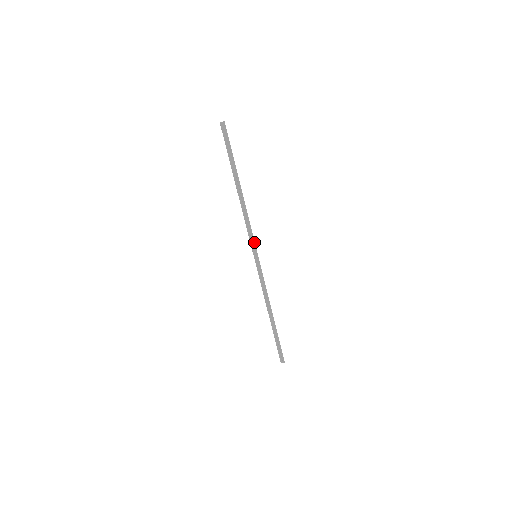
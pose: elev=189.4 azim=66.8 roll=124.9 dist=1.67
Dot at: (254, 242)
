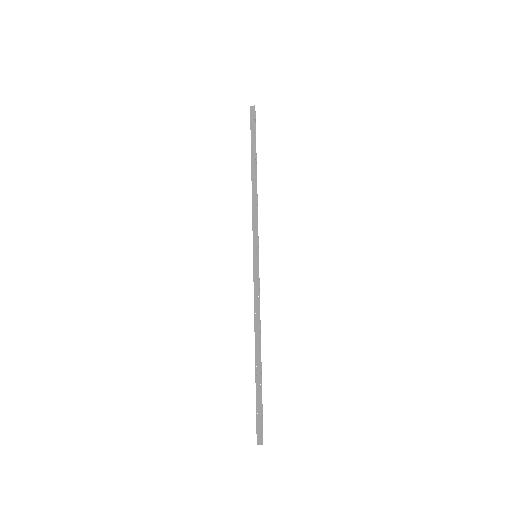
Dot at: (258, 237)
